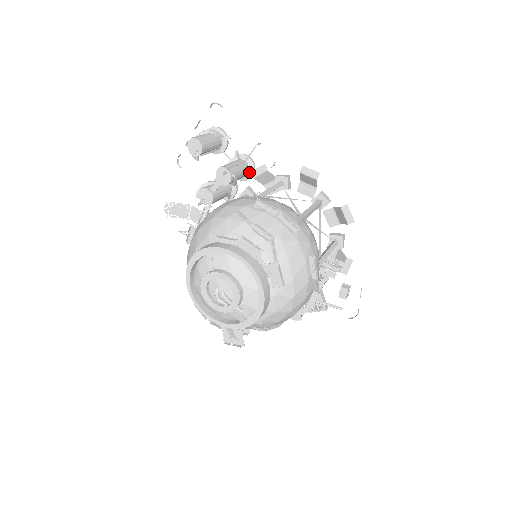
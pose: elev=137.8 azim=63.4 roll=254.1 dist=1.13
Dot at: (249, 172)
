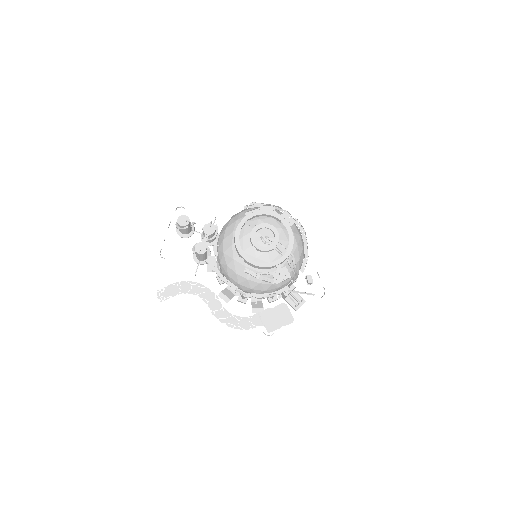
Dot at: (216, 237)
